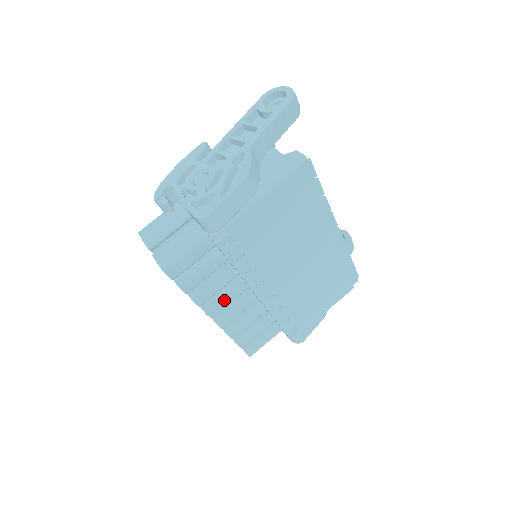
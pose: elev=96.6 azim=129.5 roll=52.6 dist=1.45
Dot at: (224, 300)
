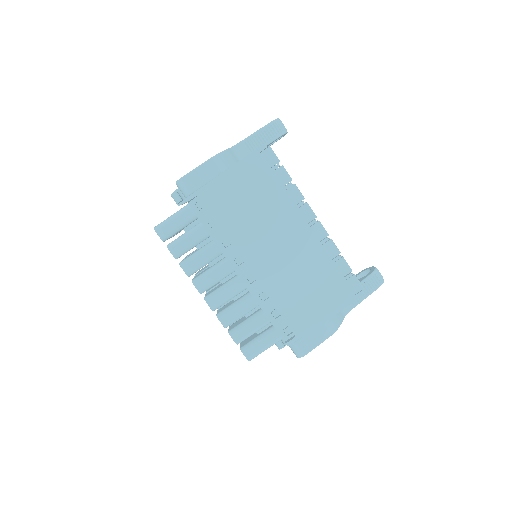
Dot at: (210, 275)
